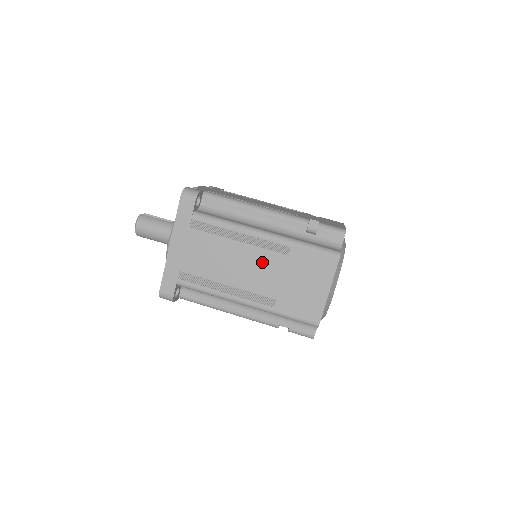
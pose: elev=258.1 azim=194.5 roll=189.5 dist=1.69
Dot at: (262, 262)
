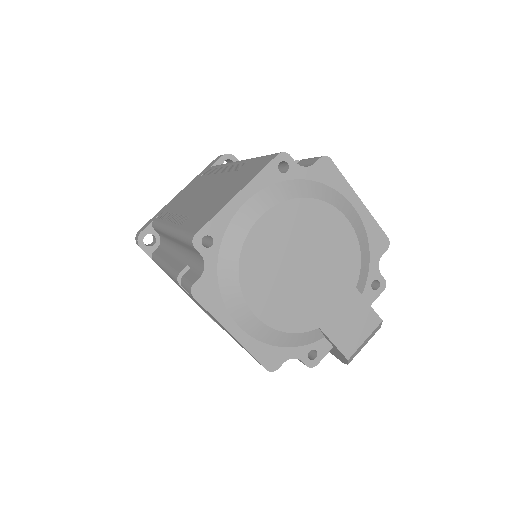
Dot at: (215, 184)
